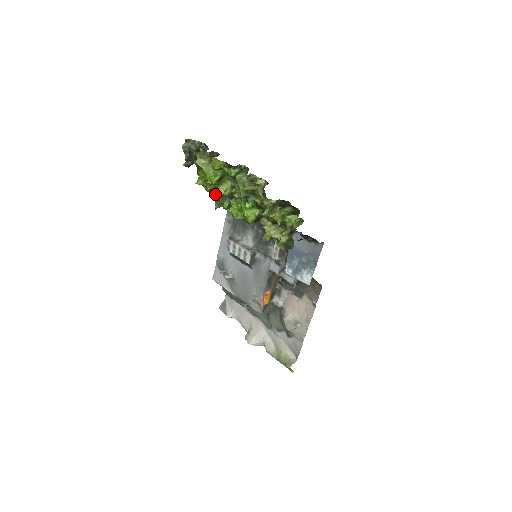
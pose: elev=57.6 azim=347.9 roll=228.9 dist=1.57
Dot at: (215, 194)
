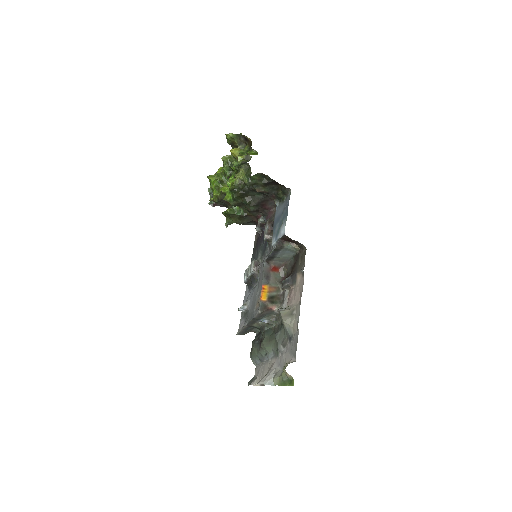
Dot at: occluded
